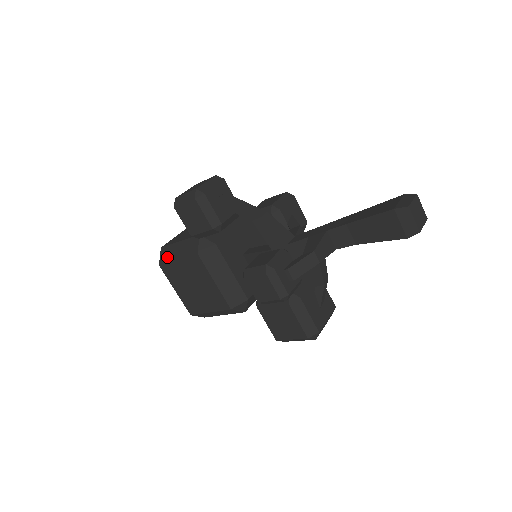
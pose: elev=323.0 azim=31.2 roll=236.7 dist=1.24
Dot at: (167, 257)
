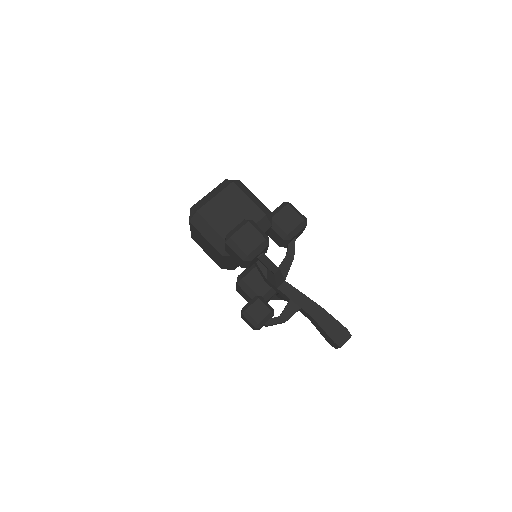
Dot at: (198, 226)
